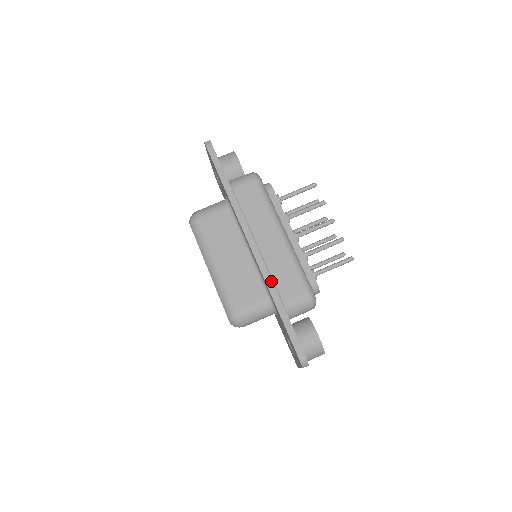
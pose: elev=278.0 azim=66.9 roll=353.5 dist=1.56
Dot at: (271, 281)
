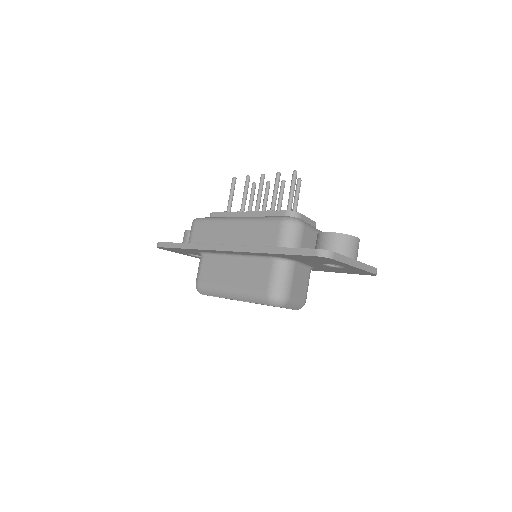
Dot at: (253, 247)
